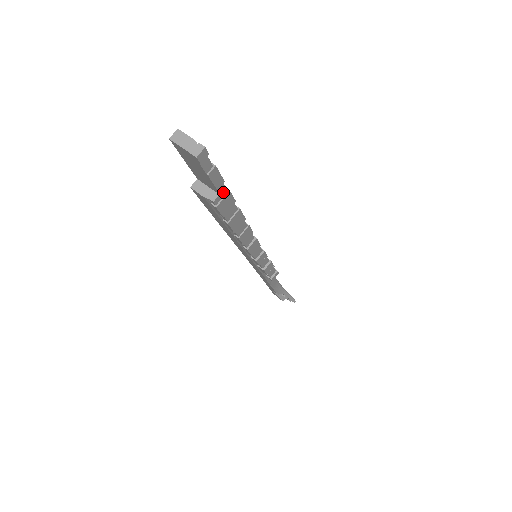
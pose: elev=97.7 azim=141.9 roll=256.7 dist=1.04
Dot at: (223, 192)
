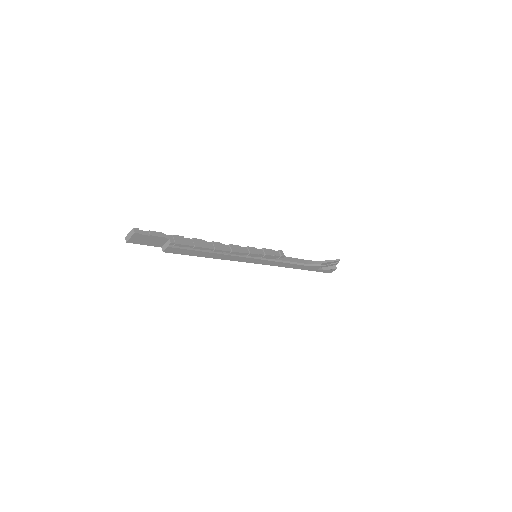
Dot at: (171, 237)
